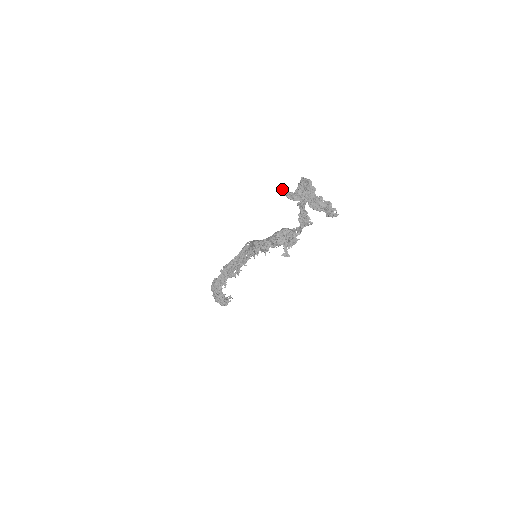
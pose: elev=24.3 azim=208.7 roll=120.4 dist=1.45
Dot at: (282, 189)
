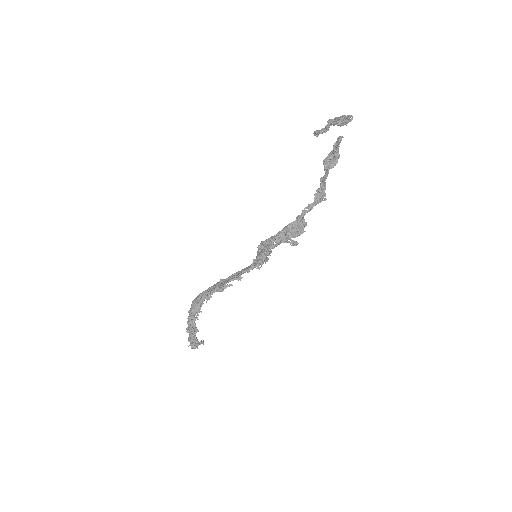
Dot at: (314, 132)
